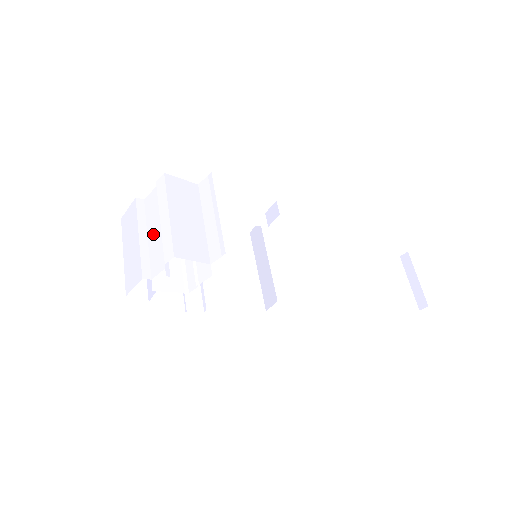
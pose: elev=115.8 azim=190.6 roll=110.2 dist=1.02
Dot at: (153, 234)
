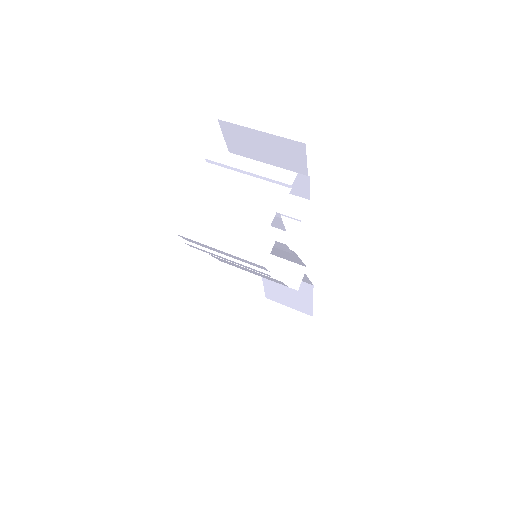
Dot at: (240, 193)
